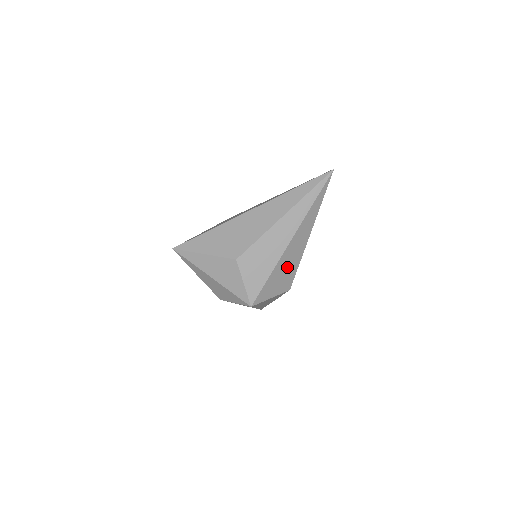
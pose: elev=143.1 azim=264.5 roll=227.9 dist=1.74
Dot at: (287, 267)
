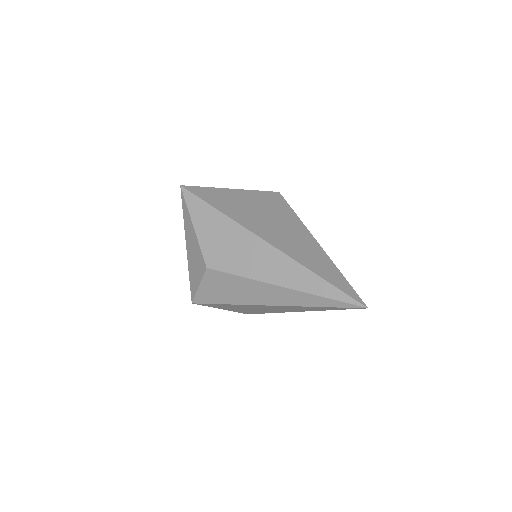
Dot at: (252, 309)
